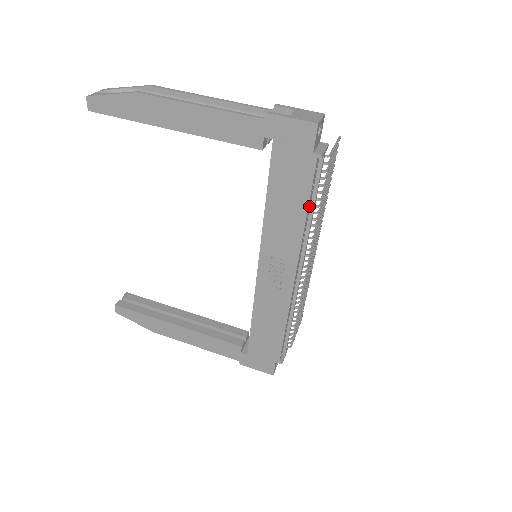
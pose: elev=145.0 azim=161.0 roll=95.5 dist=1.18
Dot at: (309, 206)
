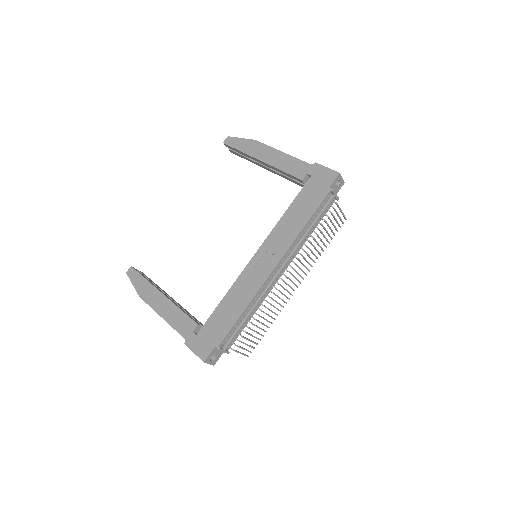
Dot at: (311, 222)
